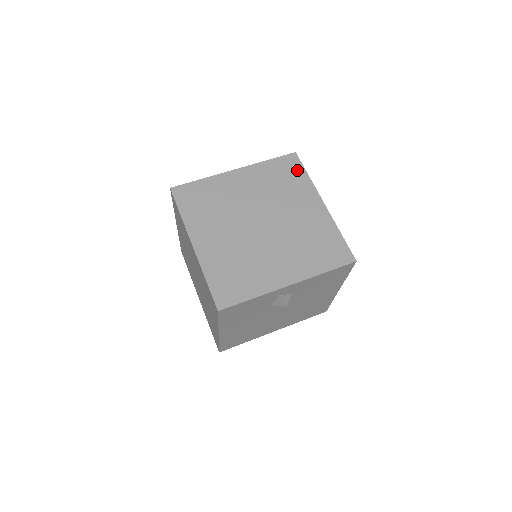
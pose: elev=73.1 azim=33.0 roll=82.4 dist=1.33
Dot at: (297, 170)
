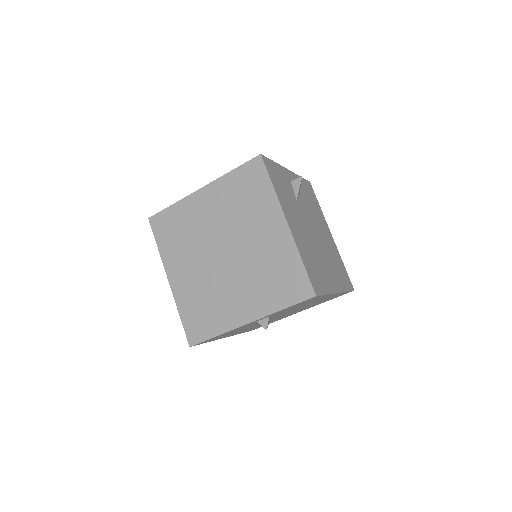
Dot at: occluded
